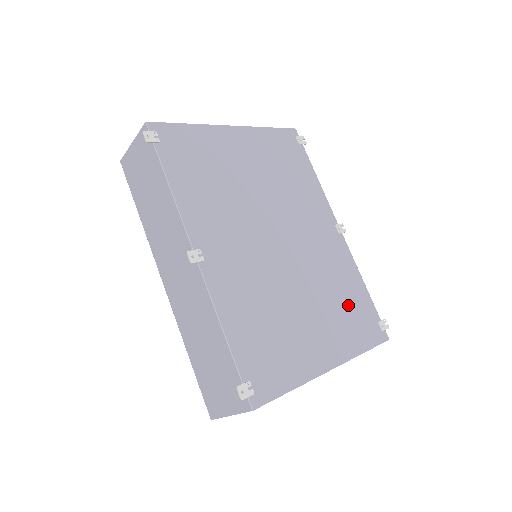
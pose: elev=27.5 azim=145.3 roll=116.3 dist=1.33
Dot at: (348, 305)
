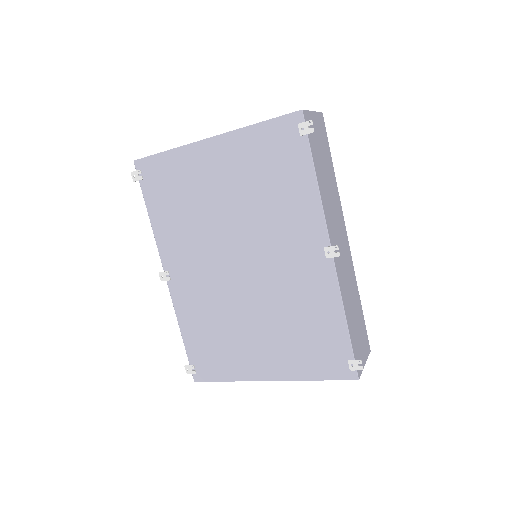
Dot at: (310, 336)
